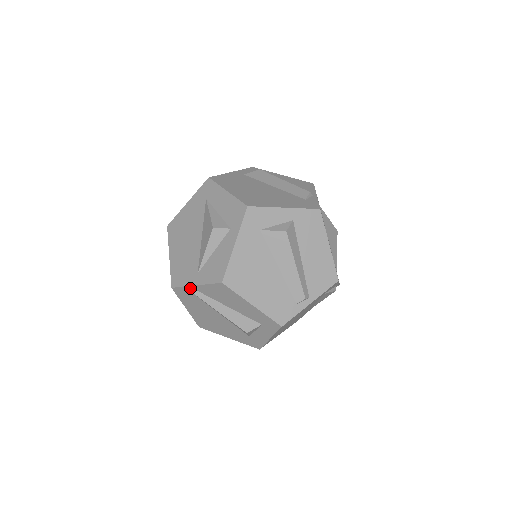
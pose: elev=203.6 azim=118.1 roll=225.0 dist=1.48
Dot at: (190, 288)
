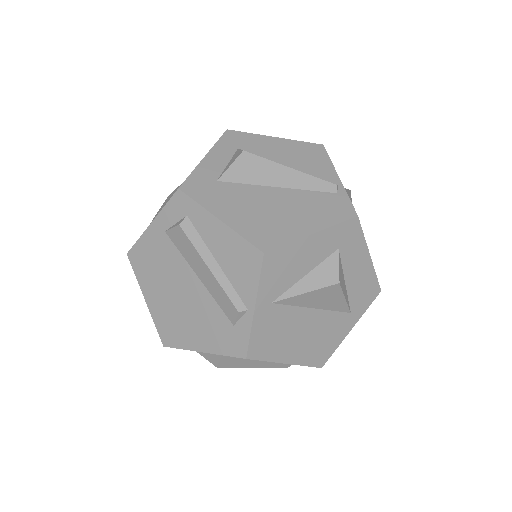
Dot at: occluded
